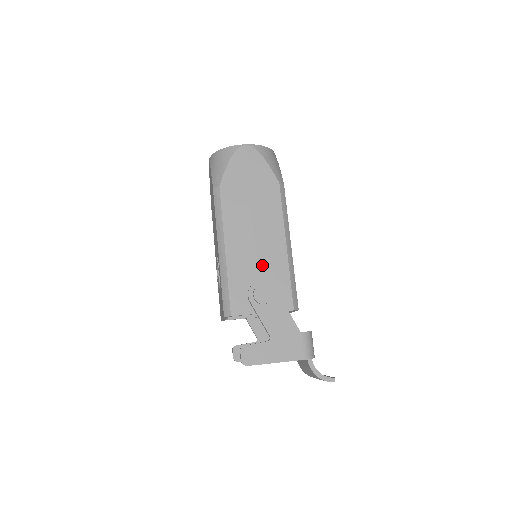
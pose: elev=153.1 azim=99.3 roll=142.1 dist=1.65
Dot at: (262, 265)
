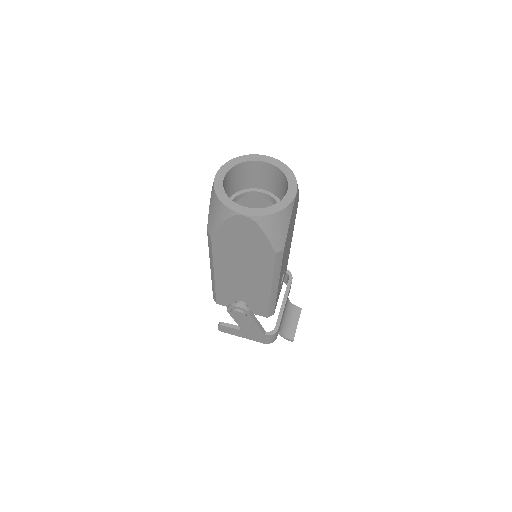
Dot at: (246, 292)
